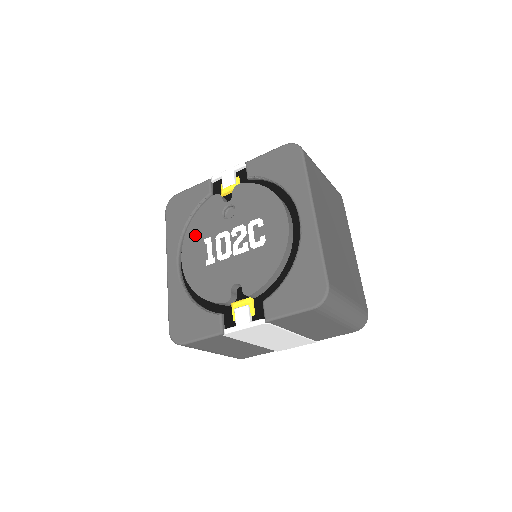
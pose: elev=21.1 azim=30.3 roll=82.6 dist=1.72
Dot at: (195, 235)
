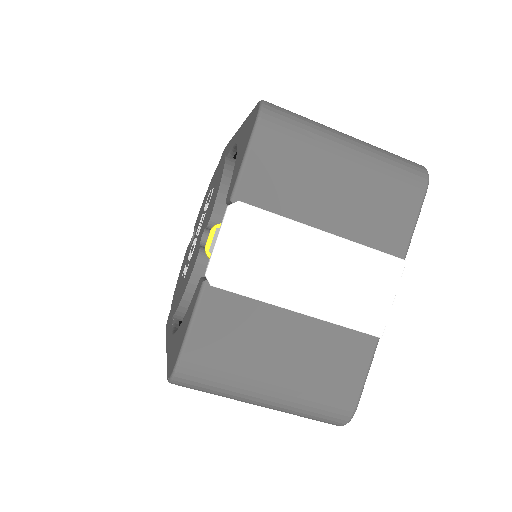
Dot at: (177, 288)
